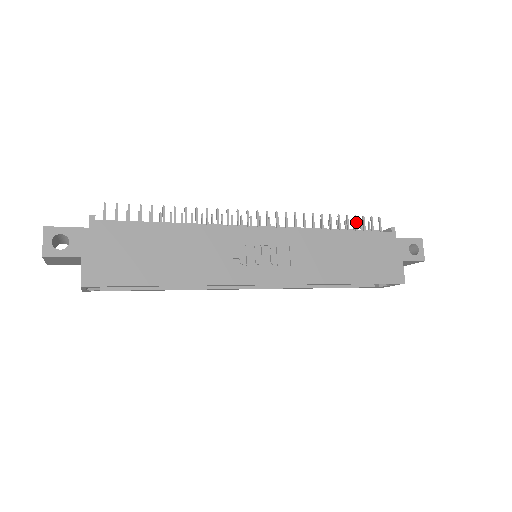
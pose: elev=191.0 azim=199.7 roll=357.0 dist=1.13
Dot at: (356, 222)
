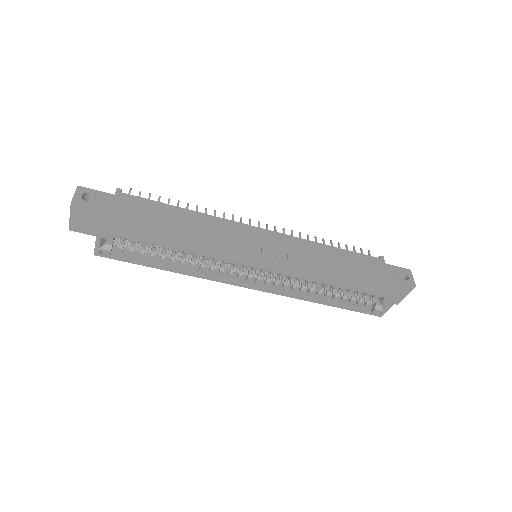
Dot at: (347, 248)
